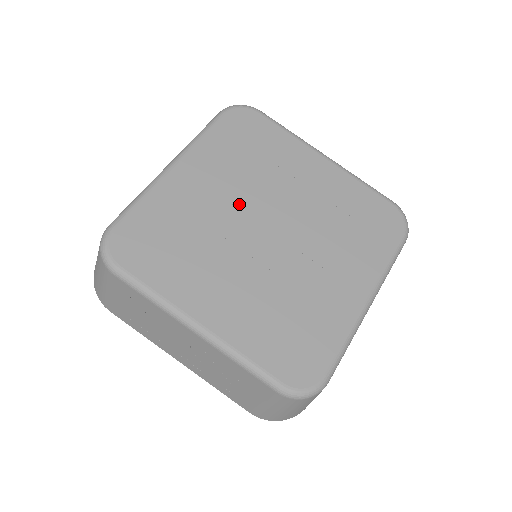
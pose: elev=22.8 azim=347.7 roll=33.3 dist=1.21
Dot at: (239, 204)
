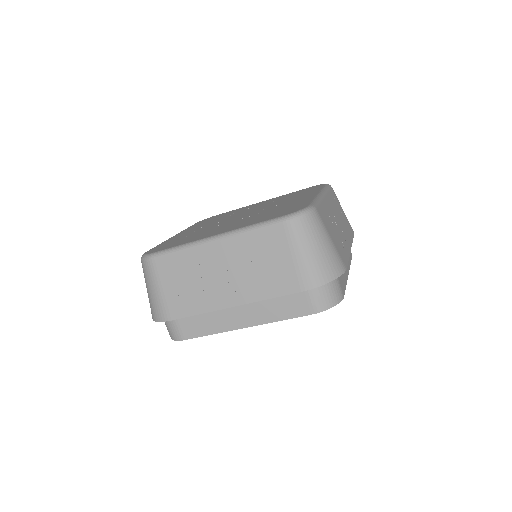
Dot at: occluded
